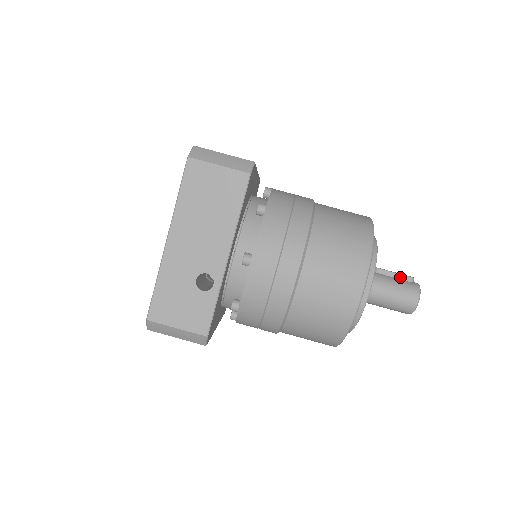
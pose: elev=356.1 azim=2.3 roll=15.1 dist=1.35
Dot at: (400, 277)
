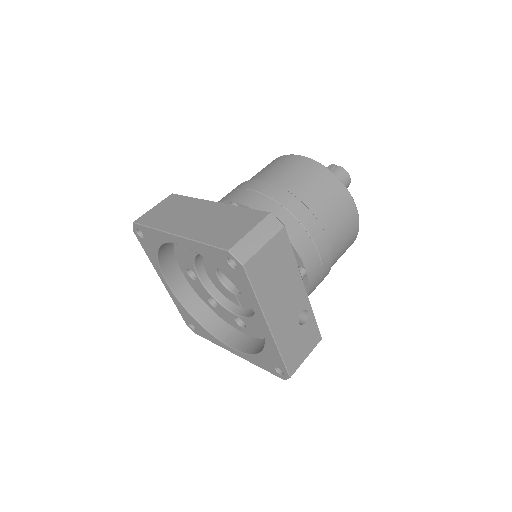
Dot at: occluded
